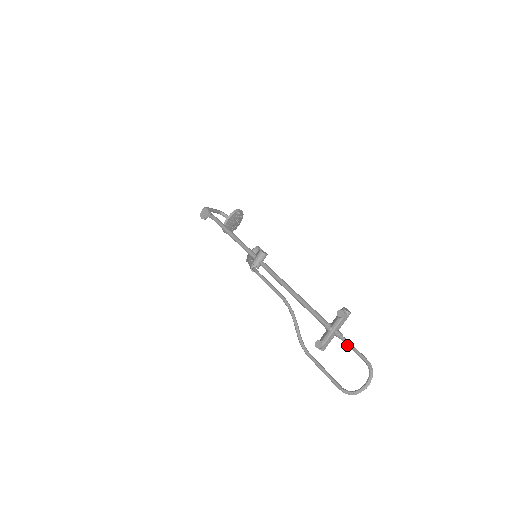
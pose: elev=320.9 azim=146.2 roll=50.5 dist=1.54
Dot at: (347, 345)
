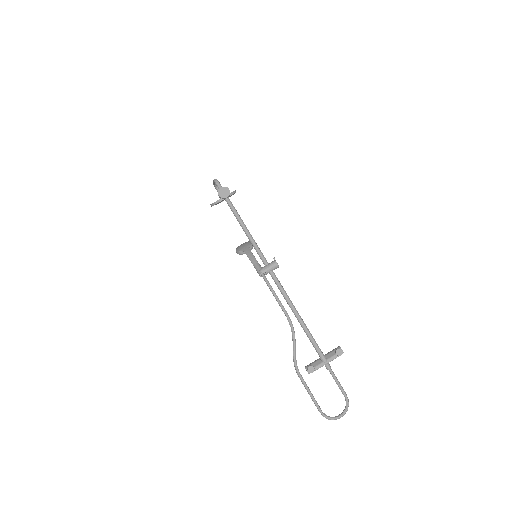
Dot at: (333, 378)
